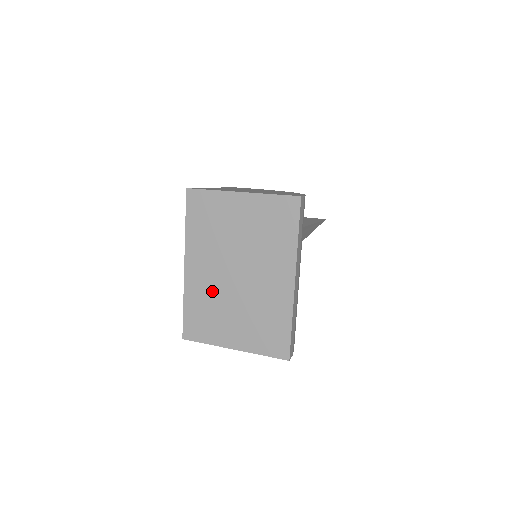
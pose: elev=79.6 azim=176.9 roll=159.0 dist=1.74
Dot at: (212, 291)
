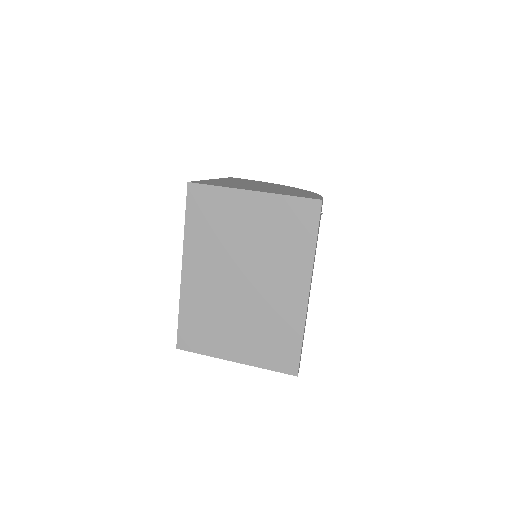
Dot at: (213, 298)
